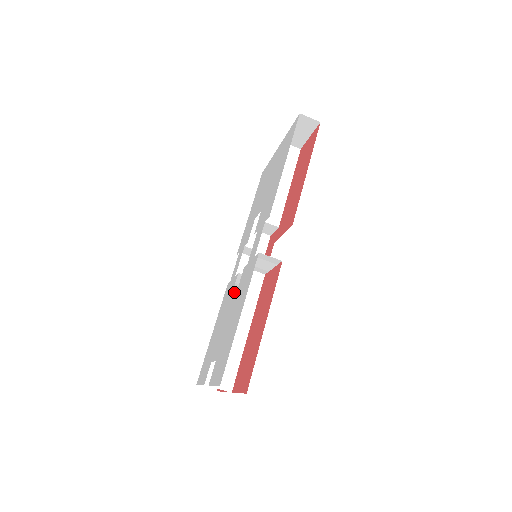
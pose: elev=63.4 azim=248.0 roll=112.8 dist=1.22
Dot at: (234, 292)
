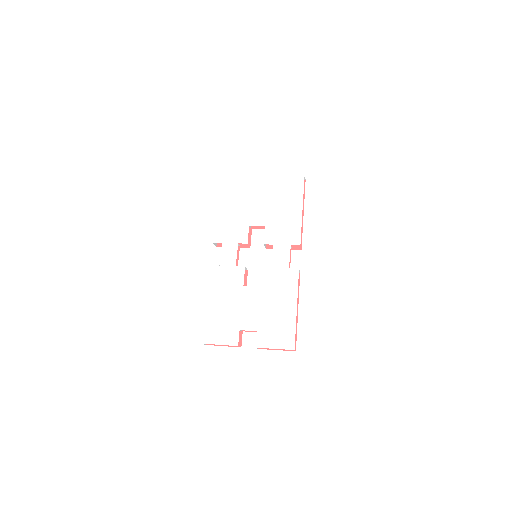
Dot at: occluded
